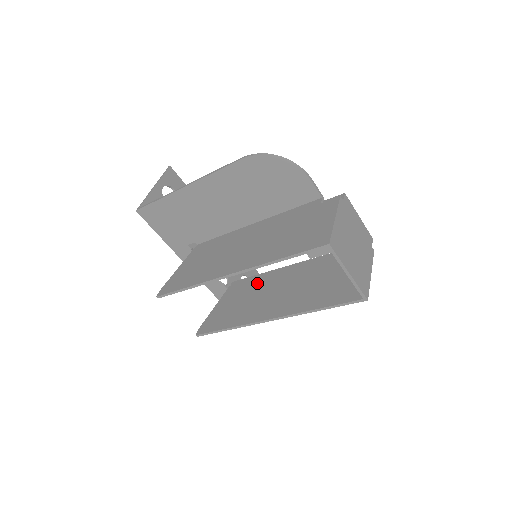
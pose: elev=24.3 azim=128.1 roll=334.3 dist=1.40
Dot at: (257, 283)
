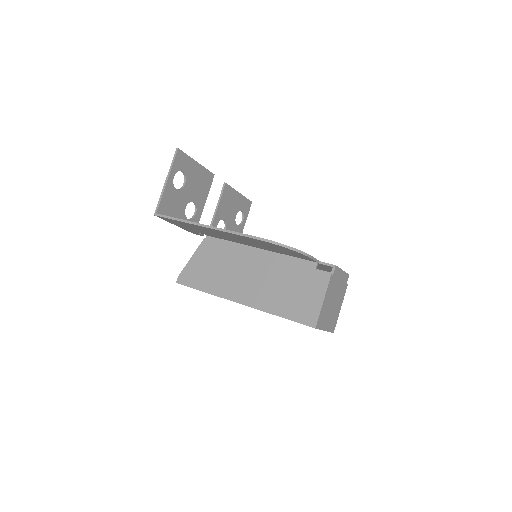
Dot at: occluded
